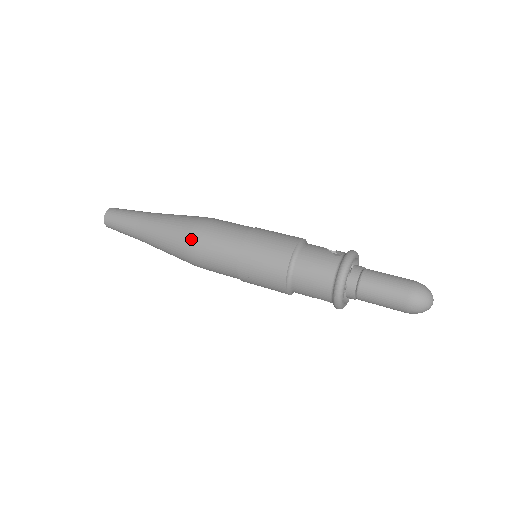
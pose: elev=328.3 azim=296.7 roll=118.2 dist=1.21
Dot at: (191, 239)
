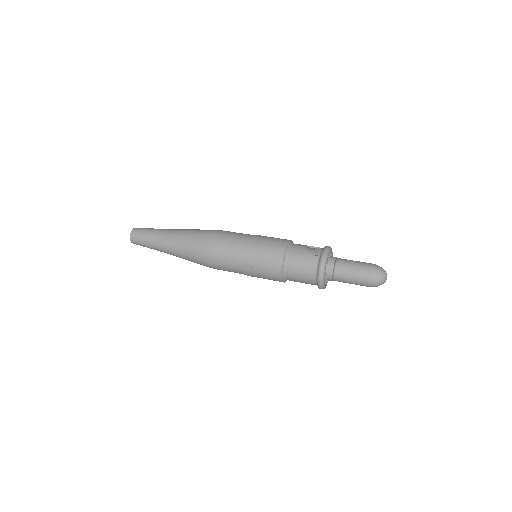
Dot at: (205, 255)
